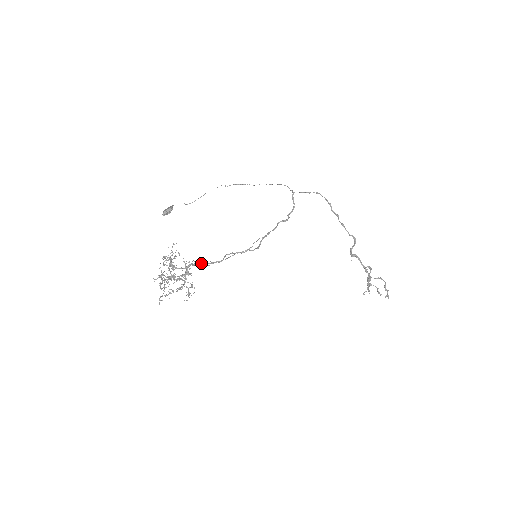
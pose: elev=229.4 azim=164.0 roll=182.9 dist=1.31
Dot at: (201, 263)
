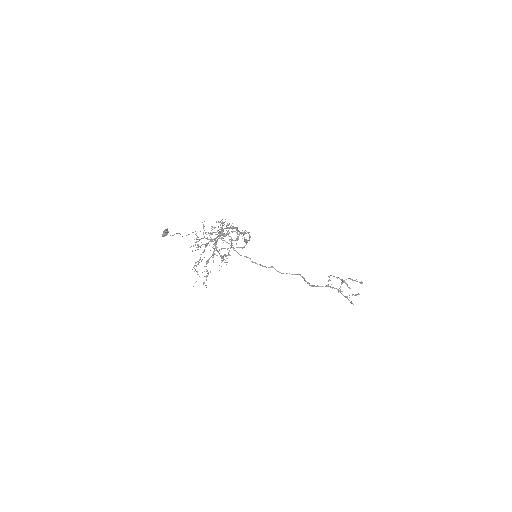
Dot at: occluded
